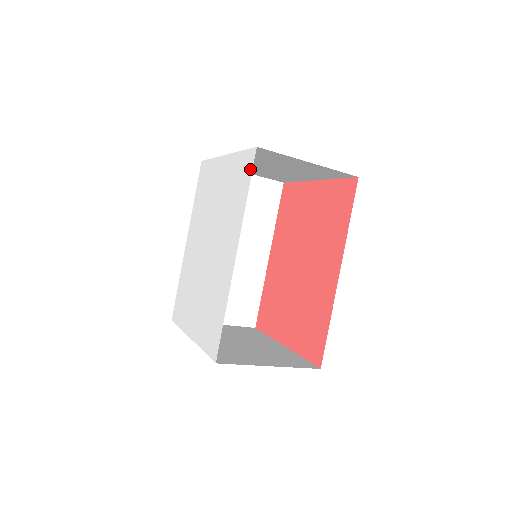
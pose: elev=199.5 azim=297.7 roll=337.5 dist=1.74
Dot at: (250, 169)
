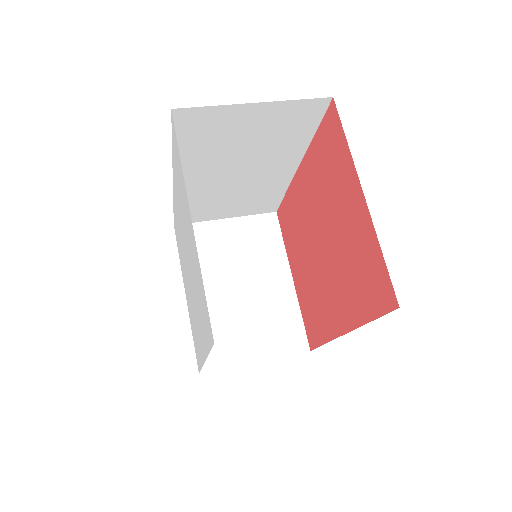
Dot at: (210, 341)
